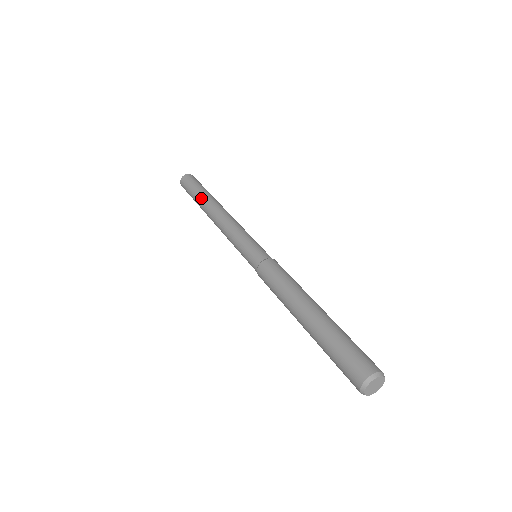
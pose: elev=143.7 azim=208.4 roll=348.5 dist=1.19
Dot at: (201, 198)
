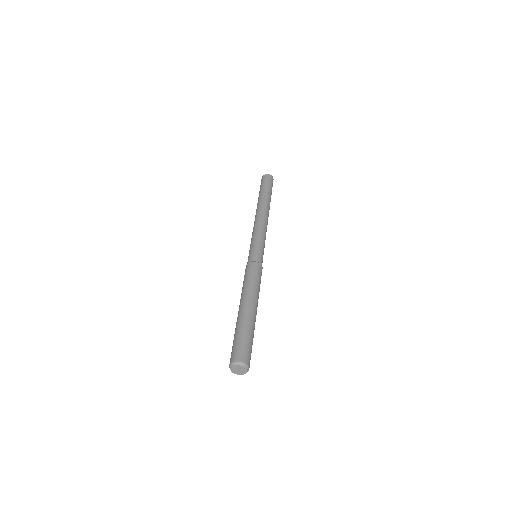
Dot at: occluded
